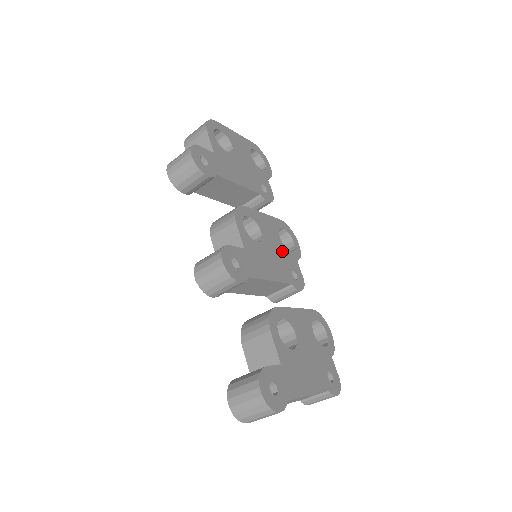
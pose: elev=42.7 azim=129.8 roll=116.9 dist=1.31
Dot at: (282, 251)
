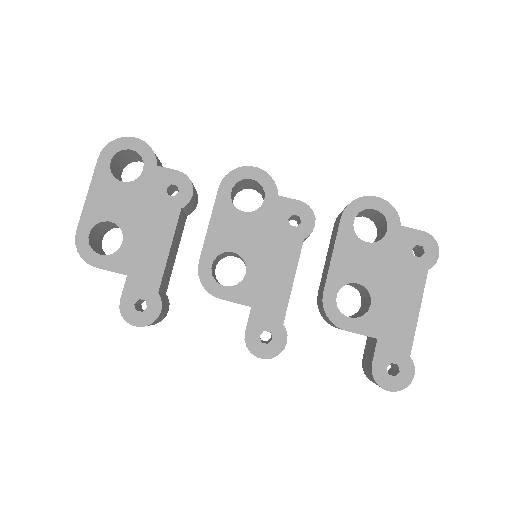
Dot at: (261, 223)
